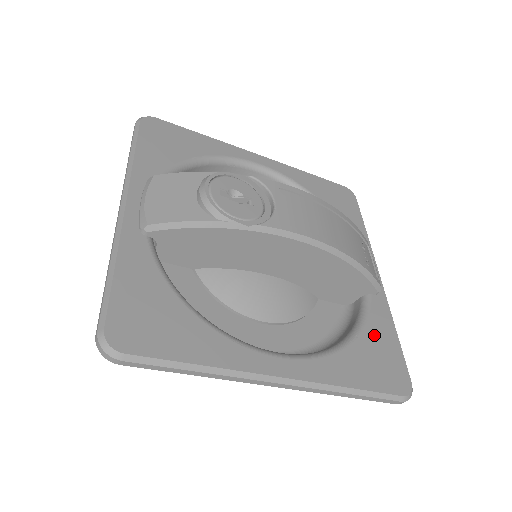
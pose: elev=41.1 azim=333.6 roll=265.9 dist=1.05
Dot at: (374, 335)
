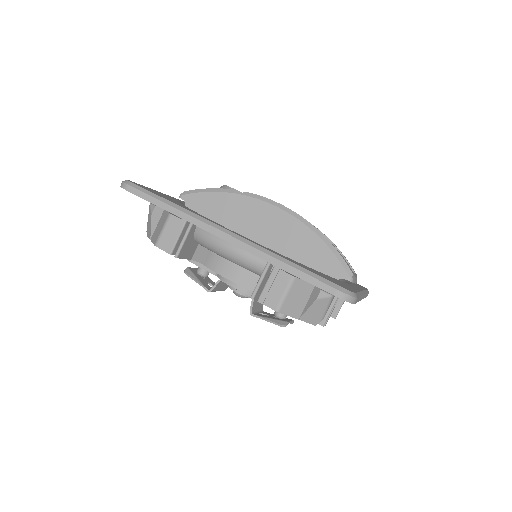
Dot at: (331, 278)
